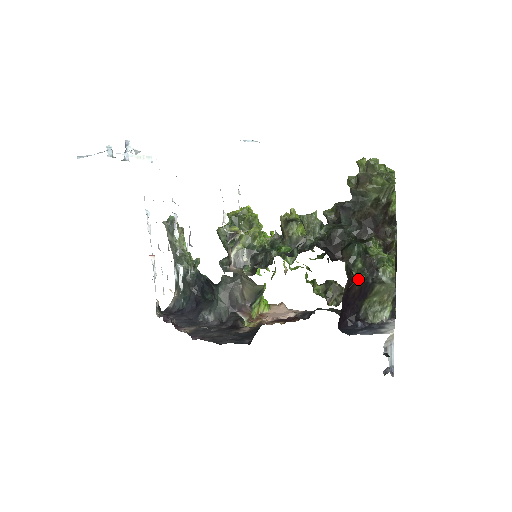
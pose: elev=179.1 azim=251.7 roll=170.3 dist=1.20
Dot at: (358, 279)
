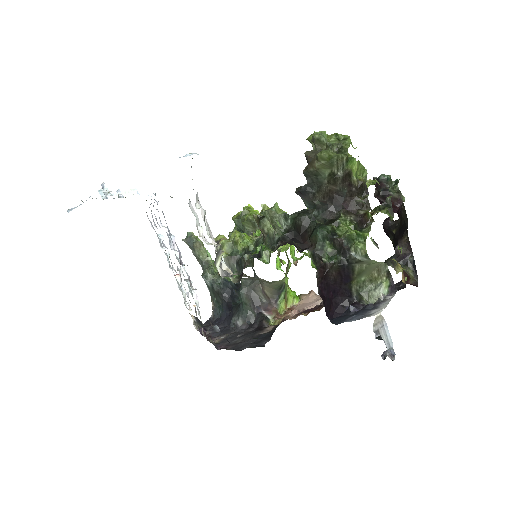
Dot at: (331, 264)
